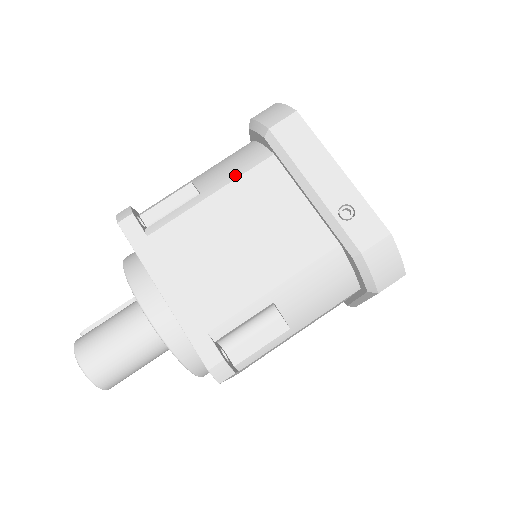
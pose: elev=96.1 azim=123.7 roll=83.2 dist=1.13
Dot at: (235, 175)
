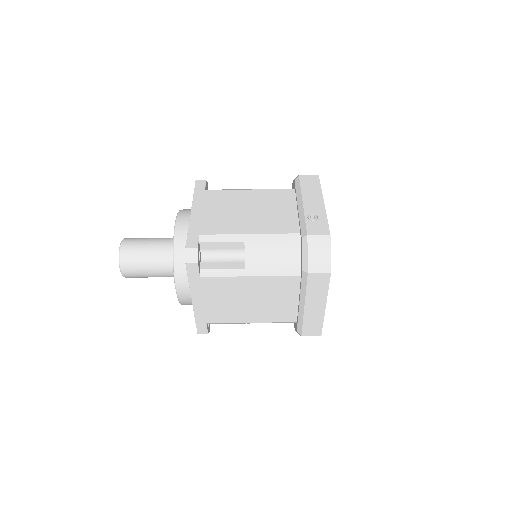
Dot at: (268, 189)
